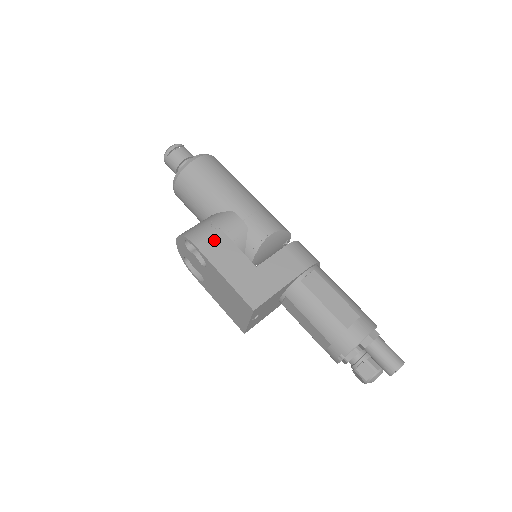
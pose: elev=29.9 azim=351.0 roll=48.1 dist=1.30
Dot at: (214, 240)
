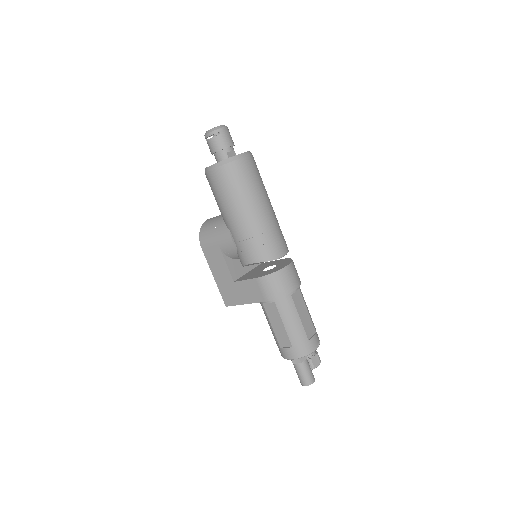
Dot at: (212, 250)
